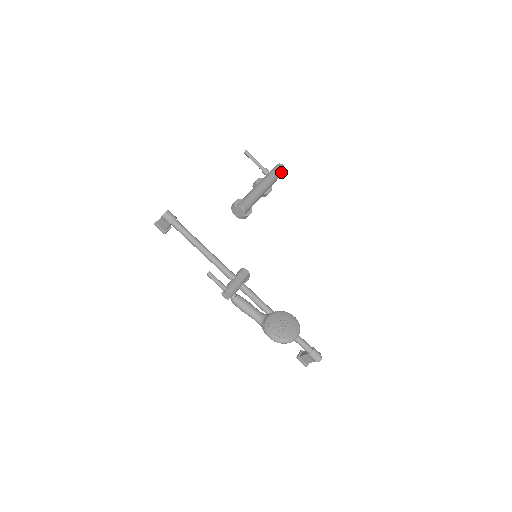
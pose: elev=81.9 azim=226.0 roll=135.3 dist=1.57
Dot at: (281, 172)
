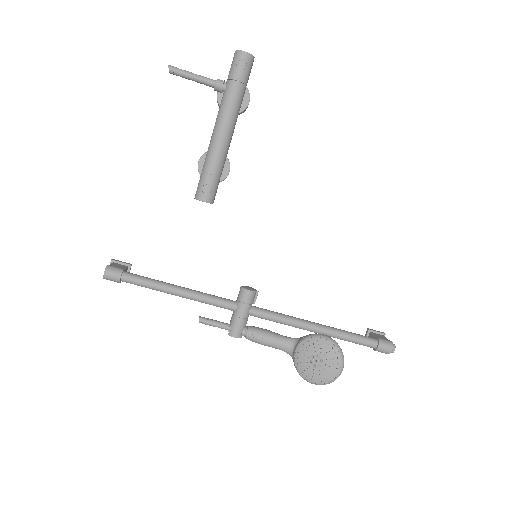
Dot at: (246, 70)
